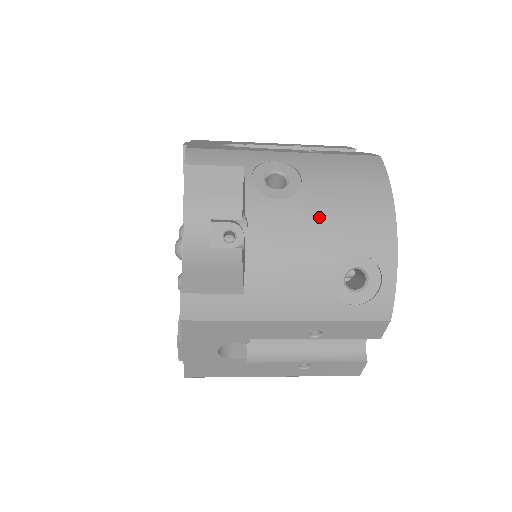
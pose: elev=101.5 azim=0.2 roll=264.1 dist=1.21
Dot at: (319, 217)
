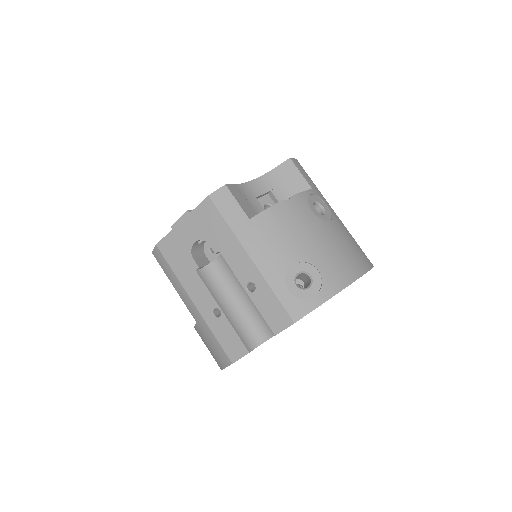
Dot at: (321, 237)
